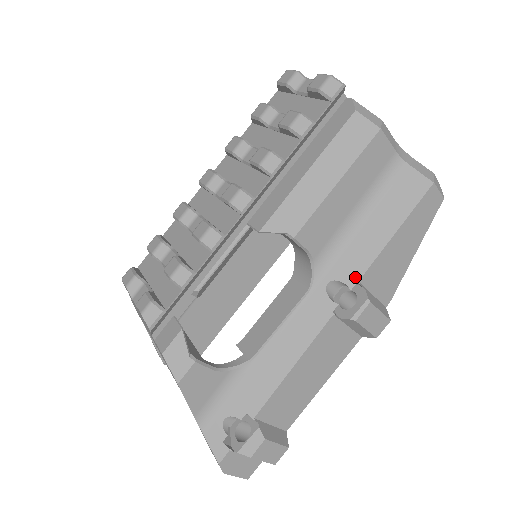
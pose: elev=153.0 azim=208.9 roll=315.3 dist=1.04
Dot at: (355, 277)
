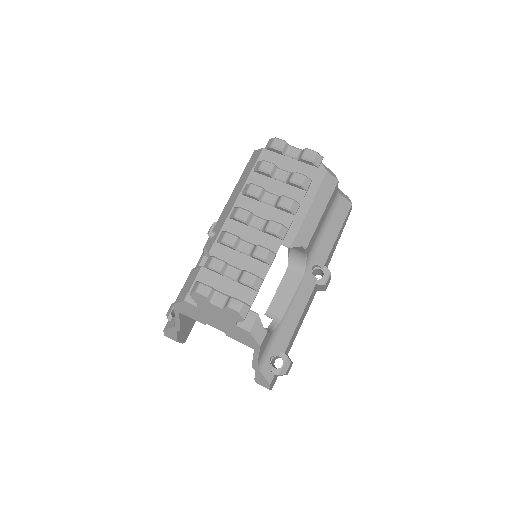
Dot at: (324, 261)
